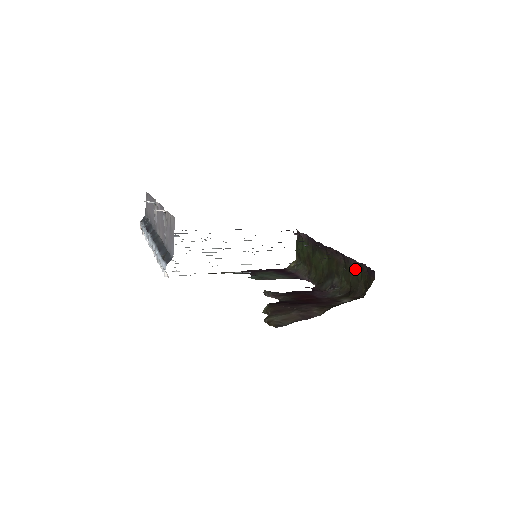
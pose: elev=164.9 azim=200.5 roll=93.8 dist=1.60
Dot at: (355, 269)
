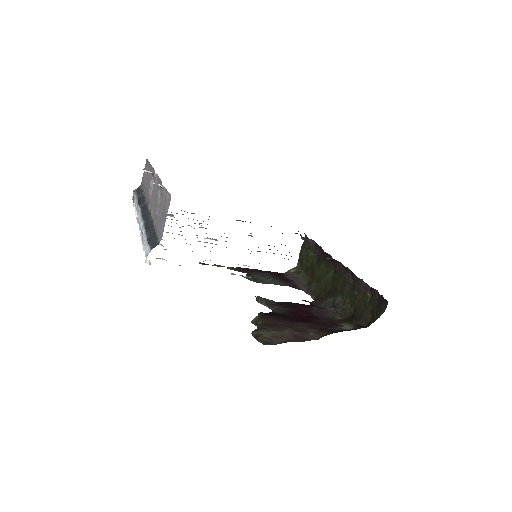
Dot at: (364, 293)
